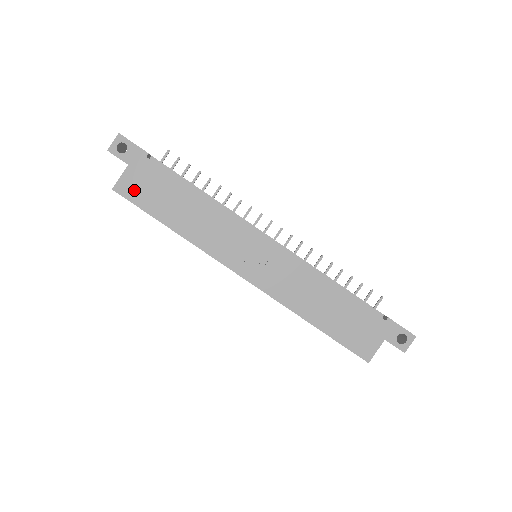
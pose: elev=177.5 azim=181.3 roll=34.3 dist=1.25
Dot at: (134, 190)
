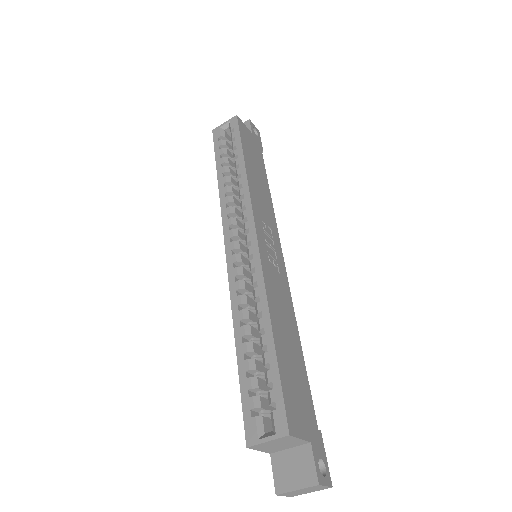
Dot at: (245, 134)
